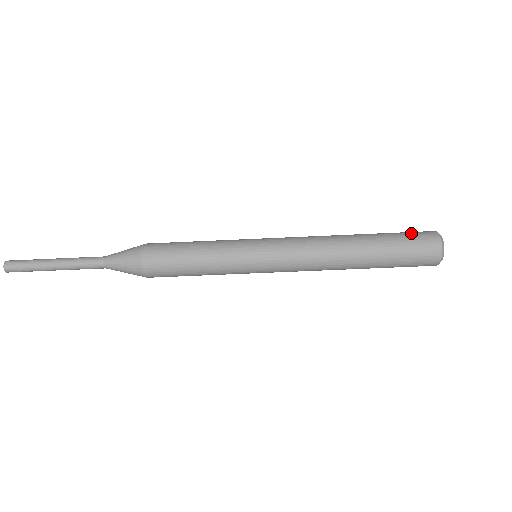
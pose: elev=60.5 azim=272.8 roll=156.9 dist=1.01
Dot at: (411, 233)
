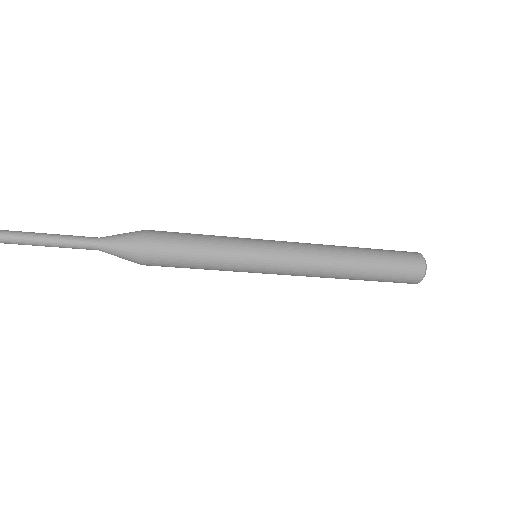
Dot at: (401, 276)
